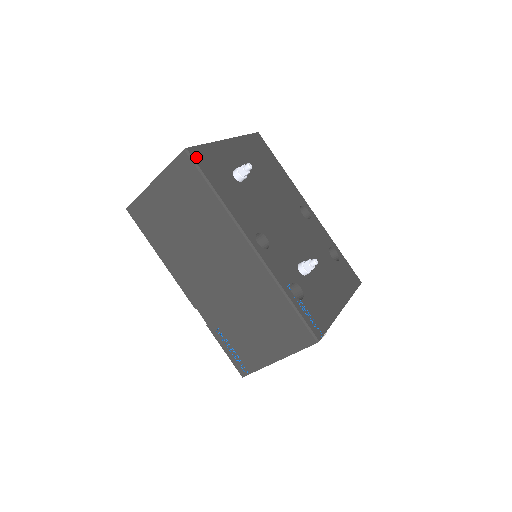
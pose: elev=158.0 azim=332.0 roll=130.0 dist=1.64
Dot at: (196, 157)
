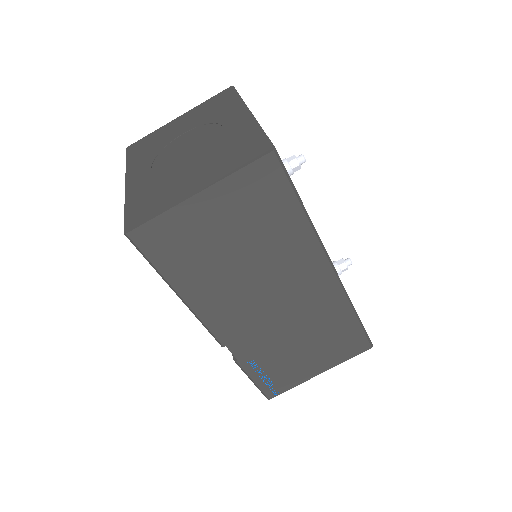
Dot at: (280, 159)
